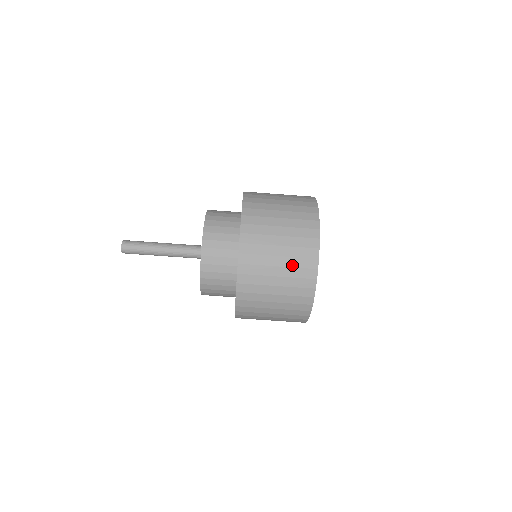
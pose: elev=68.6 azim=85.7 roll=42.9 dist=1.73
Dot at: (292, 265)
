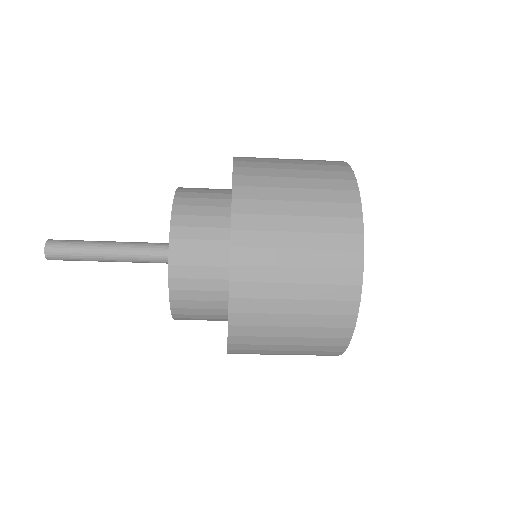
Dot at: (307, 350)
